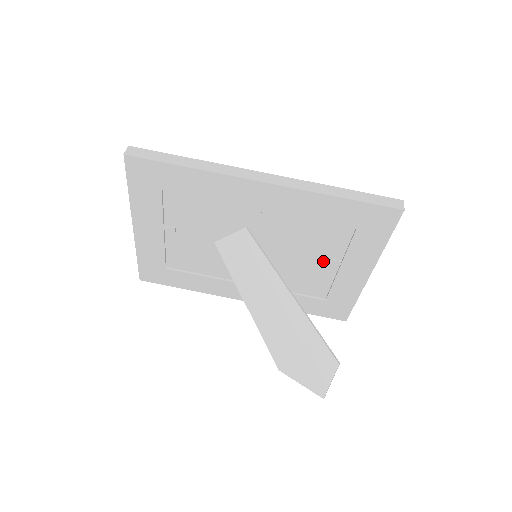
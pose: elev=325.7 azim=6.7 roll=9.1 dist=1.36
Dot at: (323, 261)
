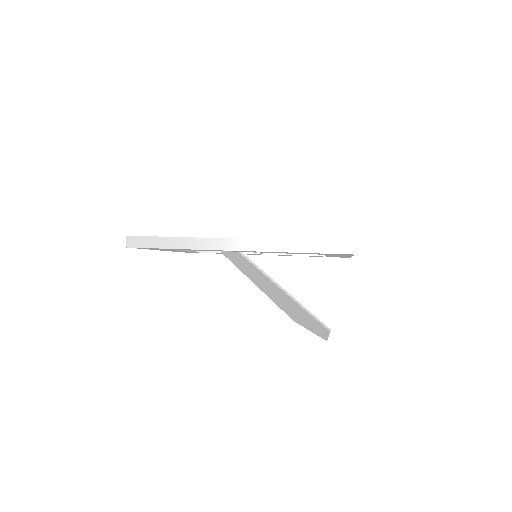
Dot at: occluded
